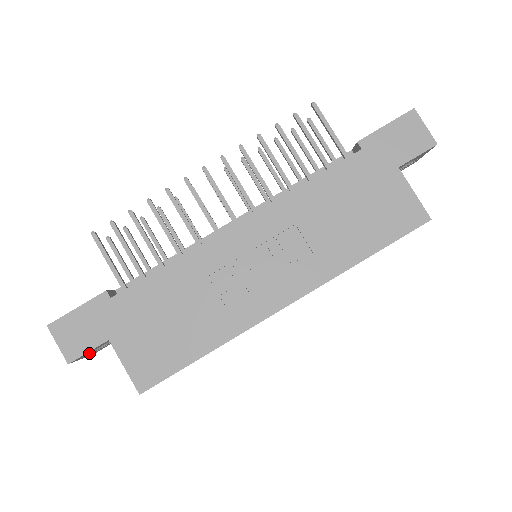
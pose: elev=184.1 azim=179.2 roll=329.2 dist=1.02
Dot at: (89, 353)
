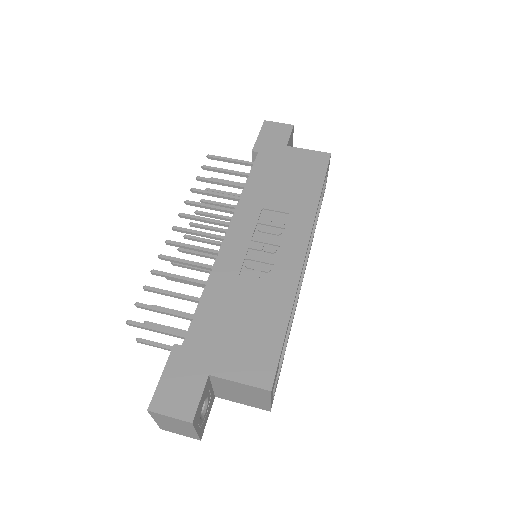
Dot at: (199, 418)
